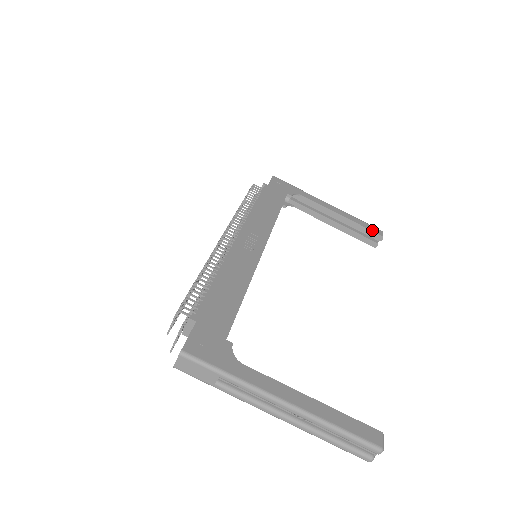
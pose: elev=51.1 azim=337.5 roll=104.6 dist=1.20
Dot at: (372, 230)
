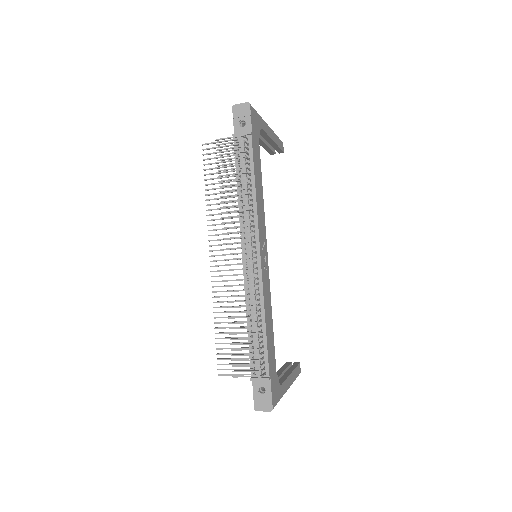
Dot at: (282, 149)
